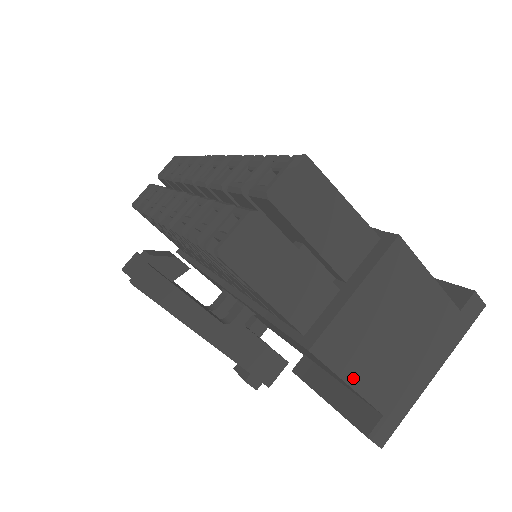
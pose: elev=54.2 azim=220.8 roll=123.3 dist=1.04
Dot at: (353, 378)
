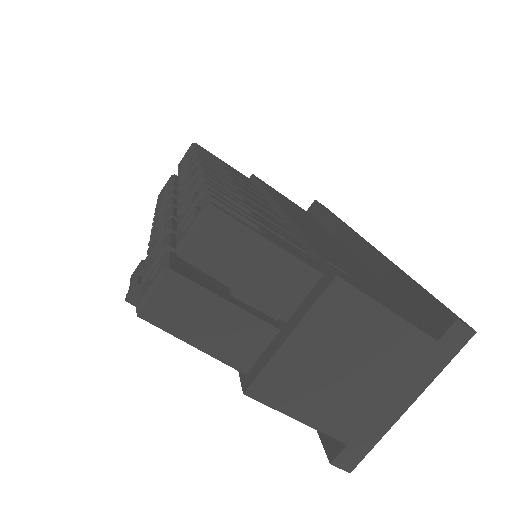
Dot at: (302, 414)
